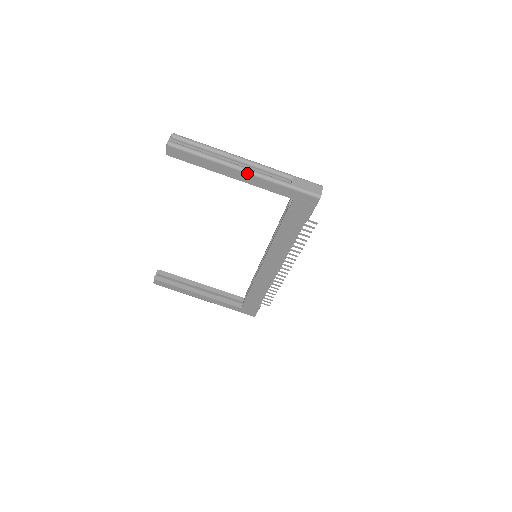
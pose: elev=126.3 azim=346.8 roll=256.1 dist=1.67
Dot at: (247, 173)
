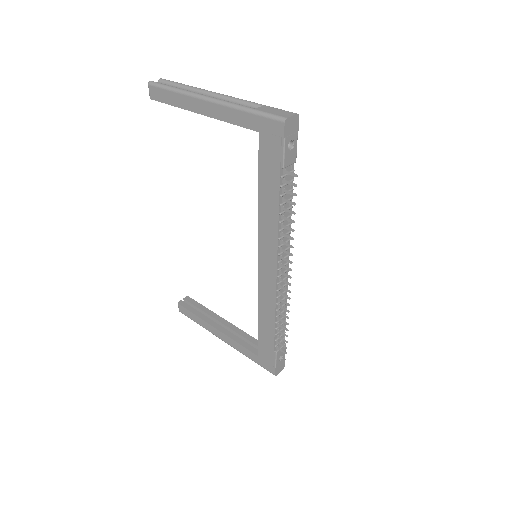
Dot at: (211, 101)
